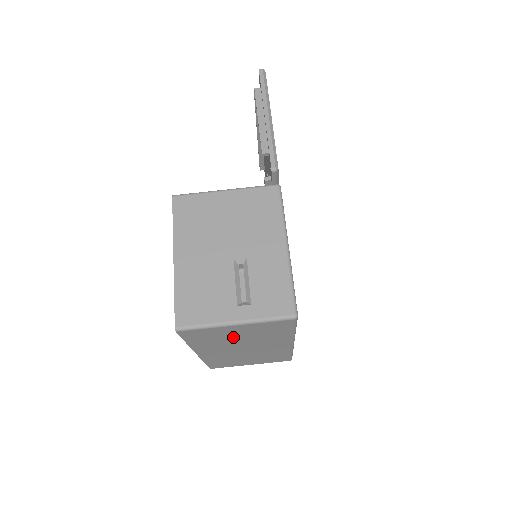
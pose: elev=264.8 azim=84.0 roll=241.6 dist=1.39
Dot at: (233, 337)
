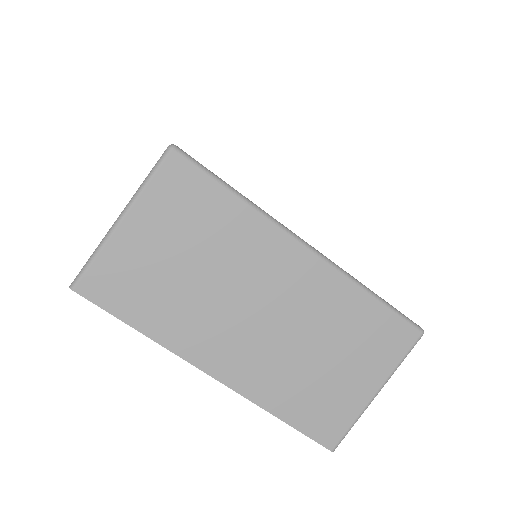
Dot at: (177, 269)
